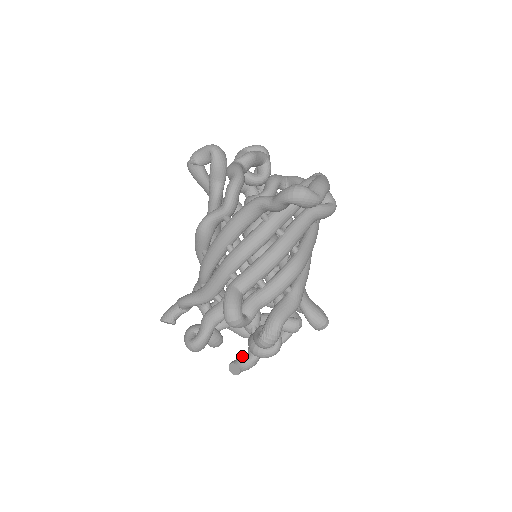
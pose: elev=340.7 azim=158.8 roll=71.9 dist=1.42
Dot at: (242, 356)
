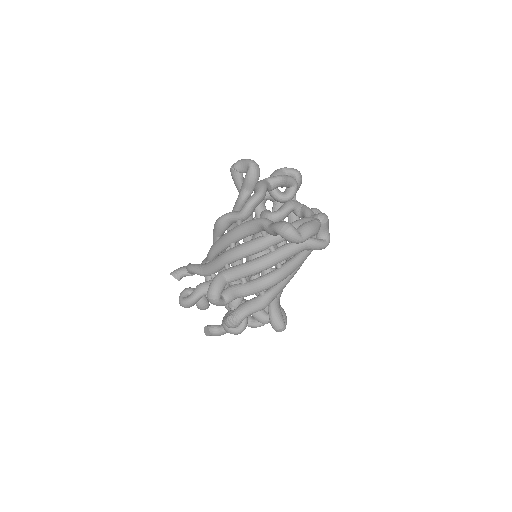
Dot at: occluded
